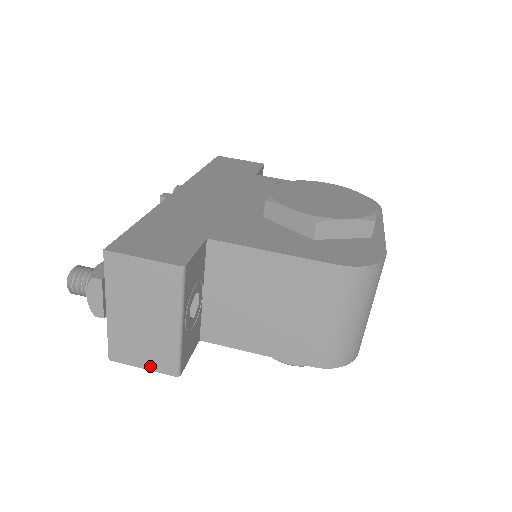
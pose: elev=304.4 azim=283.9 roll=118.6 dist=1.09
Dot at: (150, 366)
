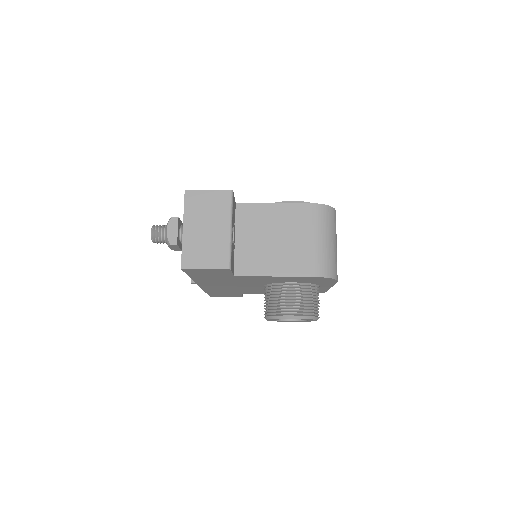
Dot at: (210, 265)
